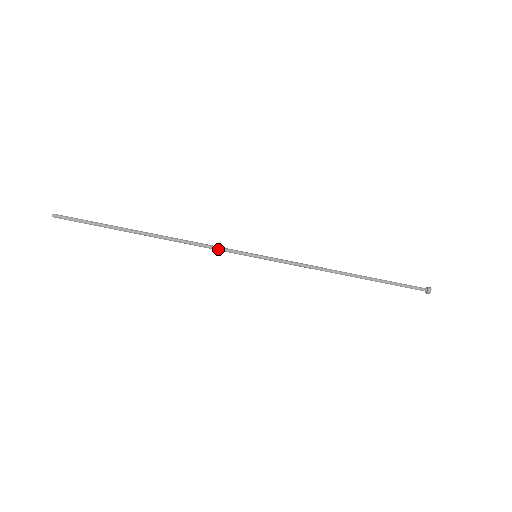
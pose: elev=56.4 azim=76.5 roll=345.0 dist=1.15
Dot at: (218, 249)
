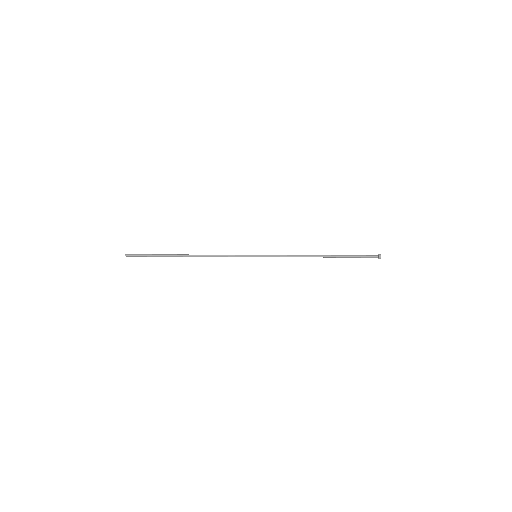
Dot at: occluded
